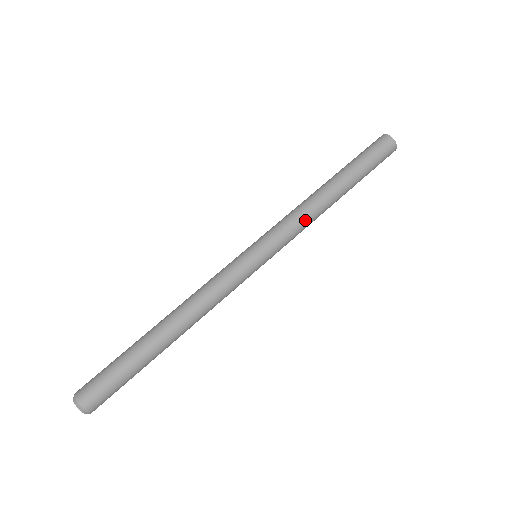
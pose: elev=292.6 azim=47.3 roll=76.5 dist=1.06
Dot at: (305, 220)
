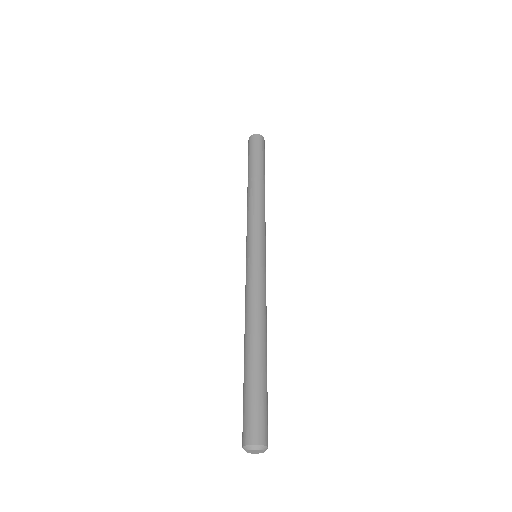
Dot at: (259, 210)
